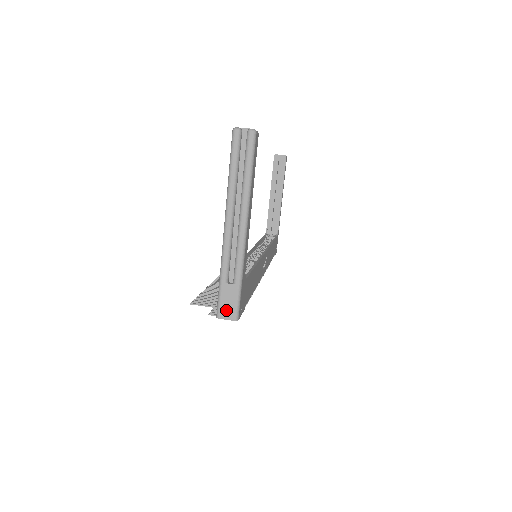
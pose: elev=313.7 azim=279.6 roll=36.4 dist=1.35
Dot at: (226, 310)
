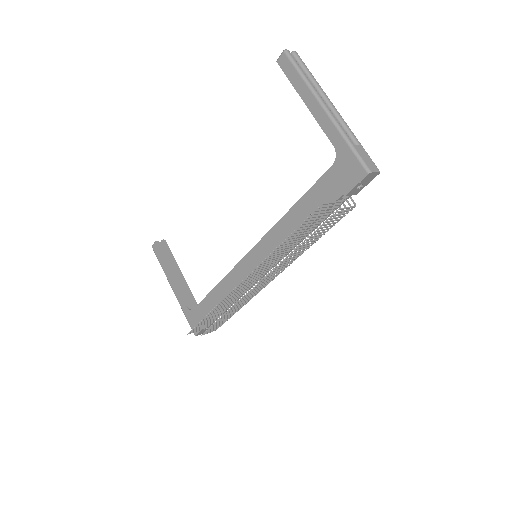
Dot at: (370, 165)
